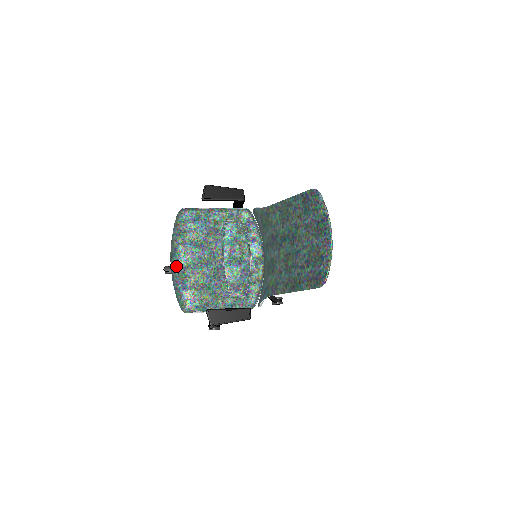
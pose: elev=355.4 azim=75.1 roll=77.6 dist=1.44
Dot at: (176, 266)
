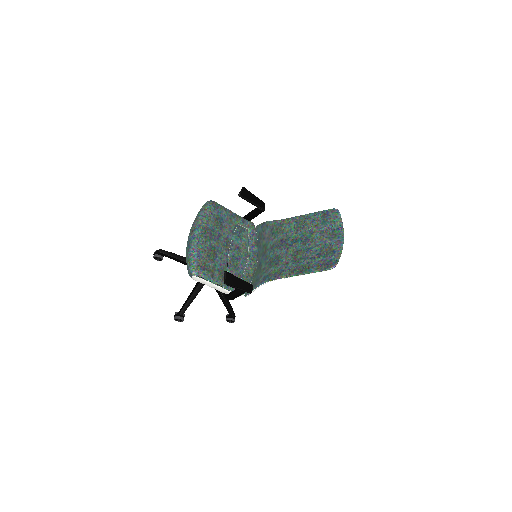
Dot at: (197, 238)
